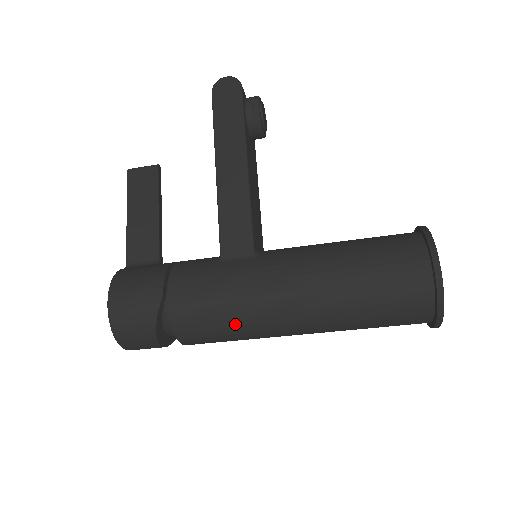
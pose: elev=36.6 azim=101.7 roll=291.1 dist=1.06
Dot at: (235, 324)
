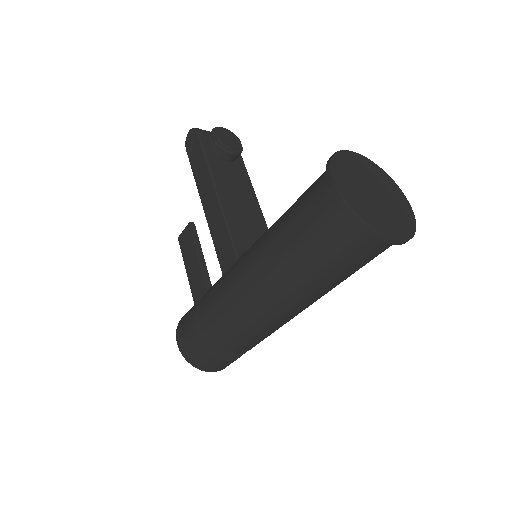
Dot at: (243, 322)
